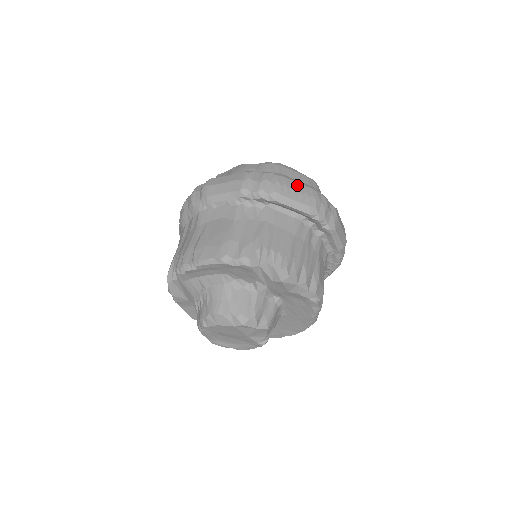
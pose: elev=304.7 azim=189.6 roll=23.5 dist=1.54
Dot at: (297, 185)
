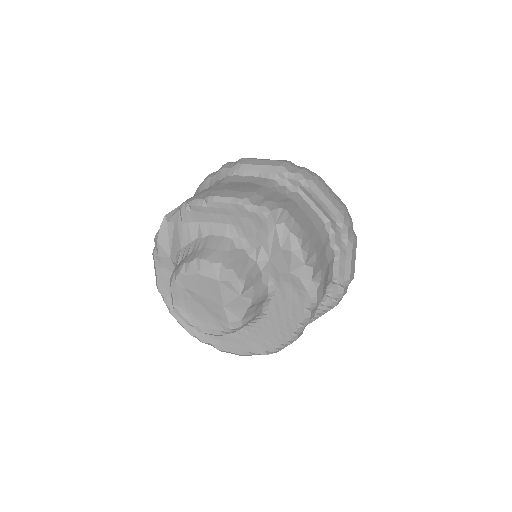
Dot at: (332, 191)
